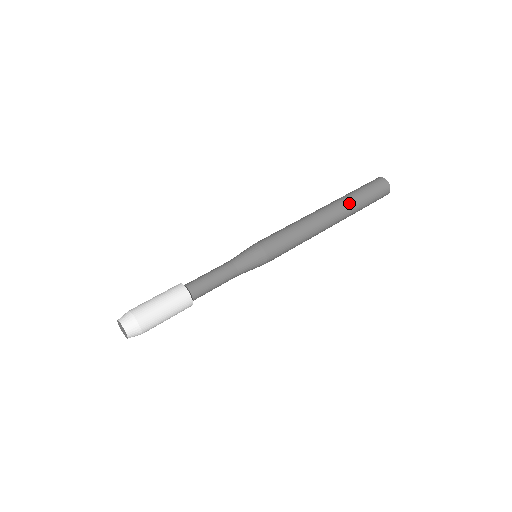
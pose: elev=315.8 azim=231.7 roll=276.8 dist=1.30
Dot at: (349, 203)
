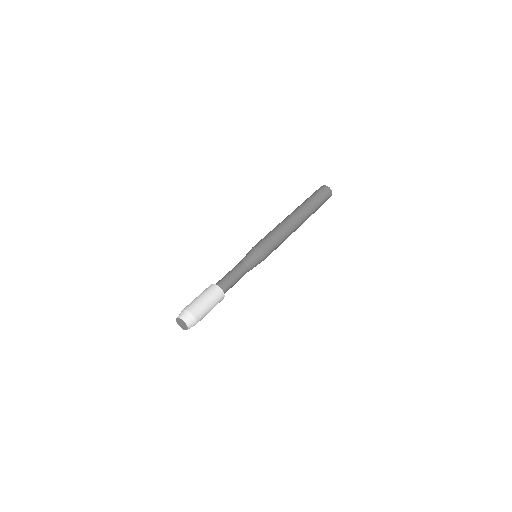
Dot at: (305, 205)
